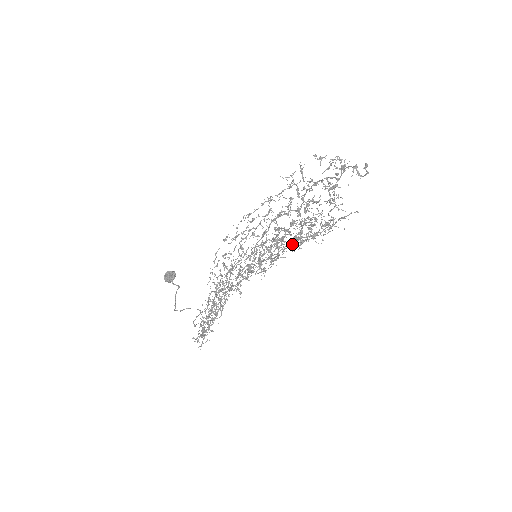
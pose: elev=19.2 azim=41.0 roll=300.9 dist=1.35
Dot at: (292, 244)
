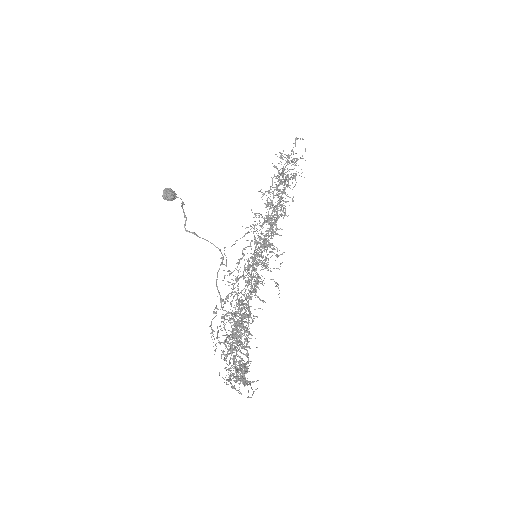
Dot at: (276, 176)
